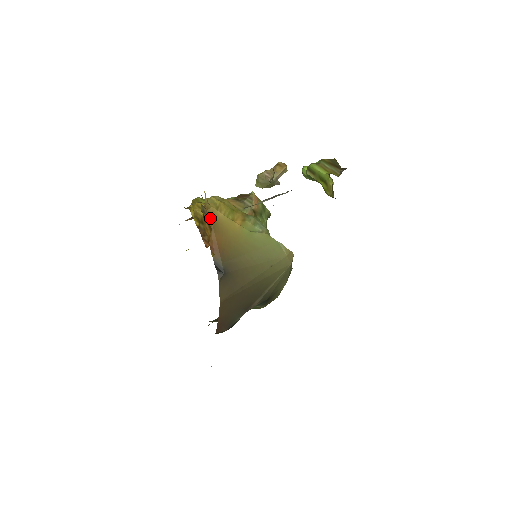
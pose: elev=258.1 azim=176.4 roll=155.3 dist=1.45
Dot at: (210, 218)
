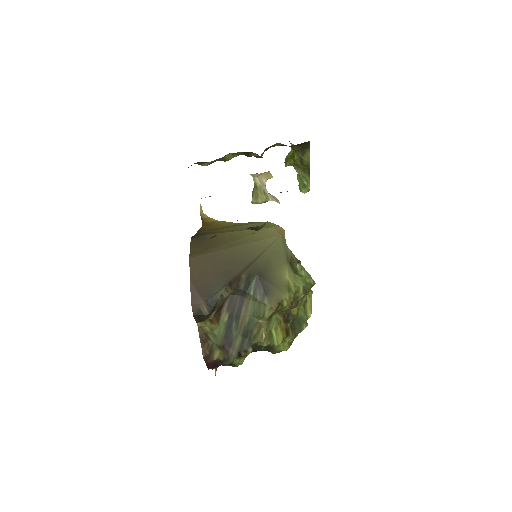
Dot at: (204, 222)
